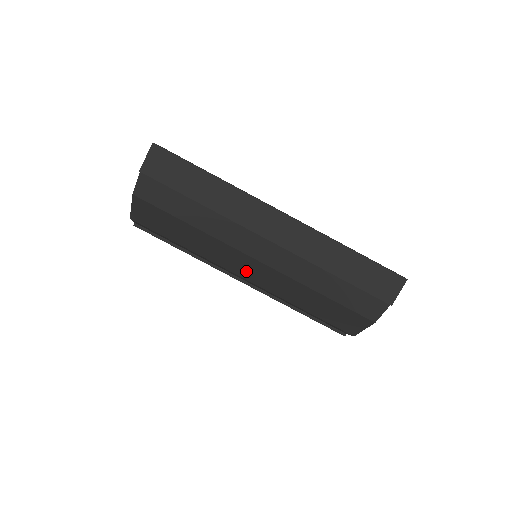
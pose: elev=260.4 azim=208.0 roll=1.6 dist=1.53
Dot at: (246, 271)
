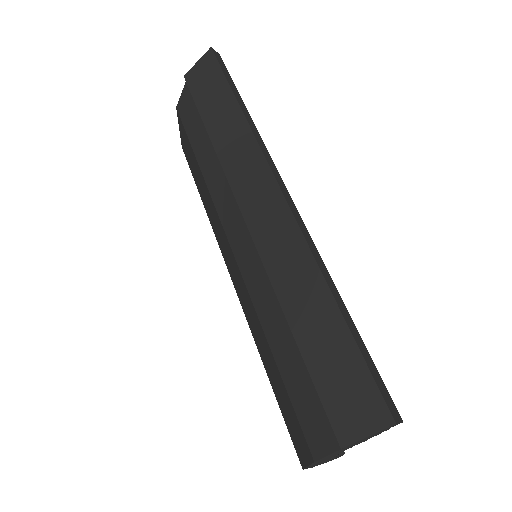
Dot at: (230, 265)
